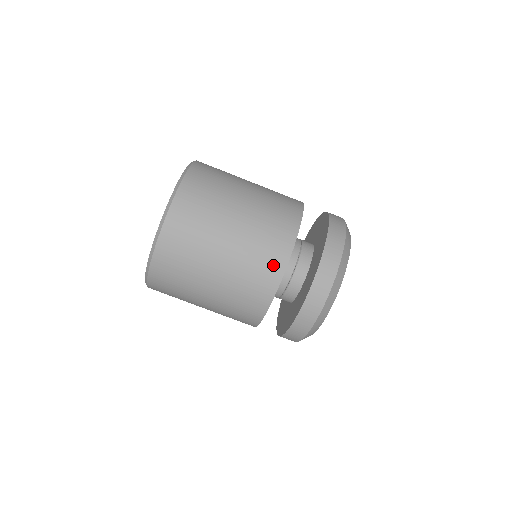
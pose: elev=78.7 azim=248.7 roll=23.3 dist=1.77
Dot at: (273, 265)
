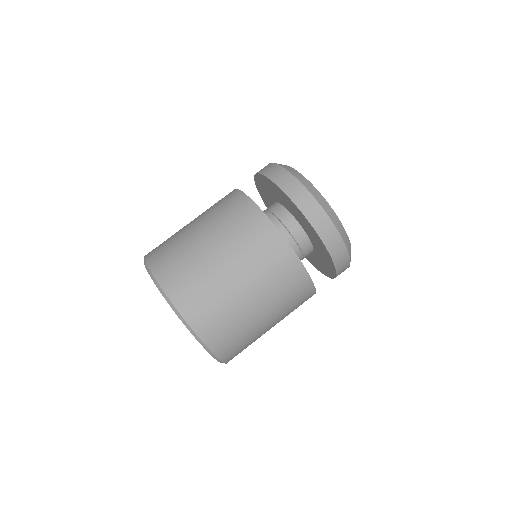
Dot at: (247, 213)
